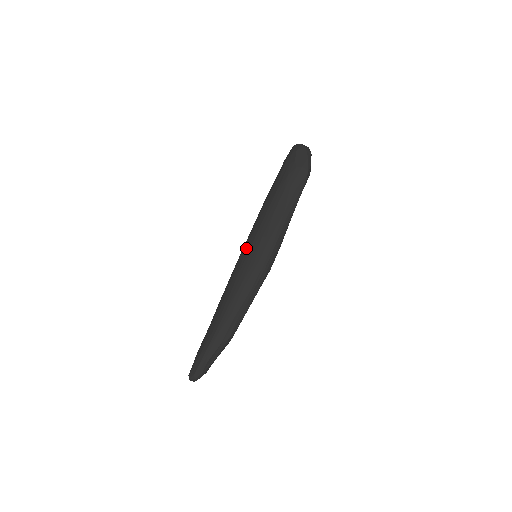
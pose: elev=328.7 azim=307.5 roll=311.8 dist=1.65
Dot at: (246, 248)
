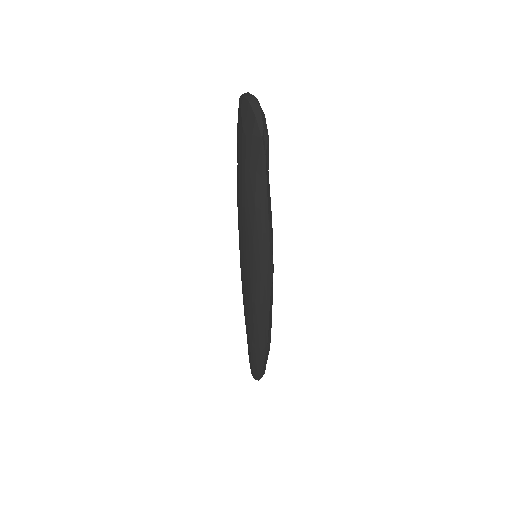
Dot at: occluded
